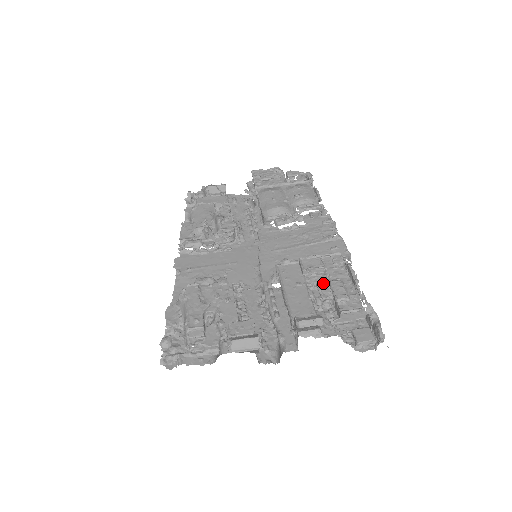
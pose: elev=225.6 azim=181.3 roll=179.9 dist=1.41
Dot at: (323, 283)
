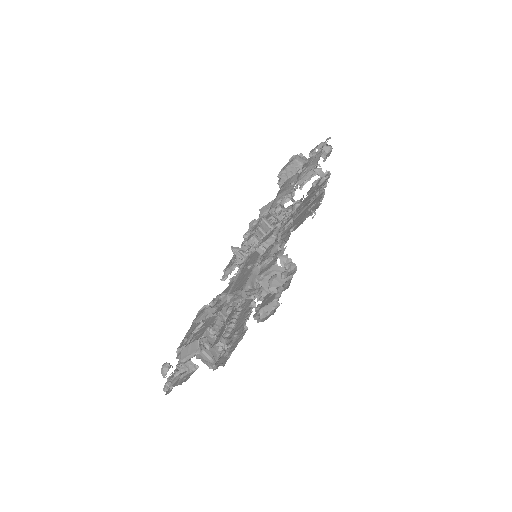
Dot at: occluded
